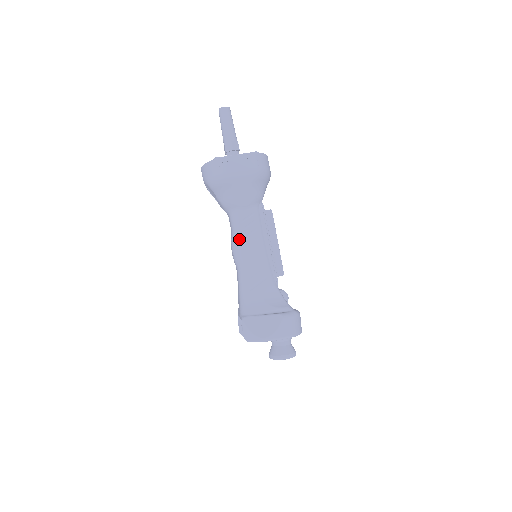
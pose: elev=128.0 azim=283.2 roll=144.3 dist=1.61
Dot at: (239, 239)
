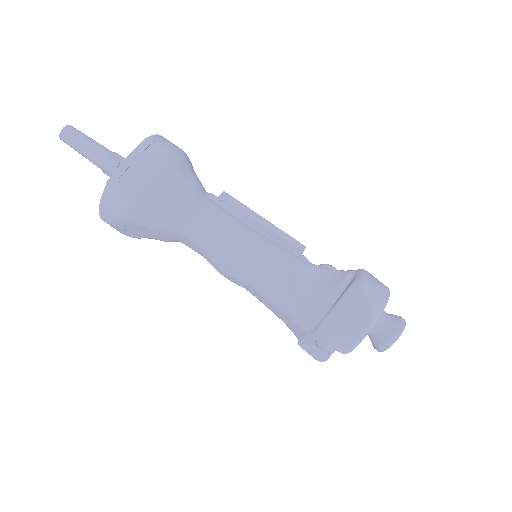
Dot at: (222, 250)
